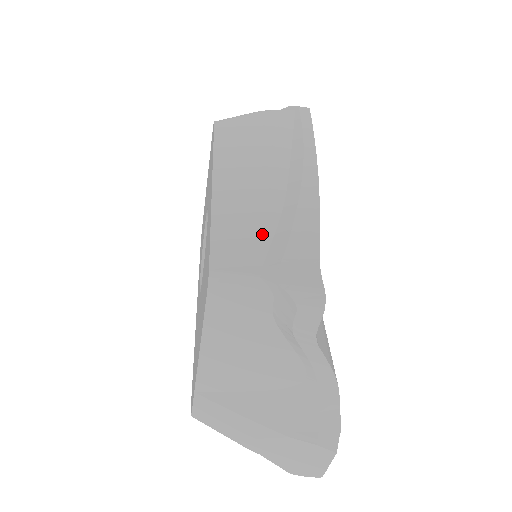
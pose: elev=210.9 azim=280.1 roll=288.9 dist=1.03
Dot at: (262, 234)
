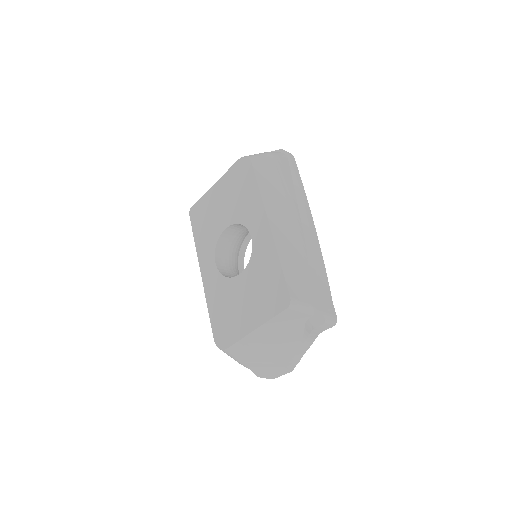
Dot at: (304, 275)
